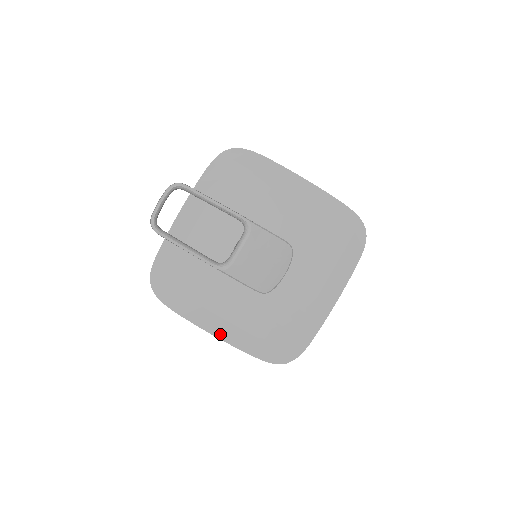
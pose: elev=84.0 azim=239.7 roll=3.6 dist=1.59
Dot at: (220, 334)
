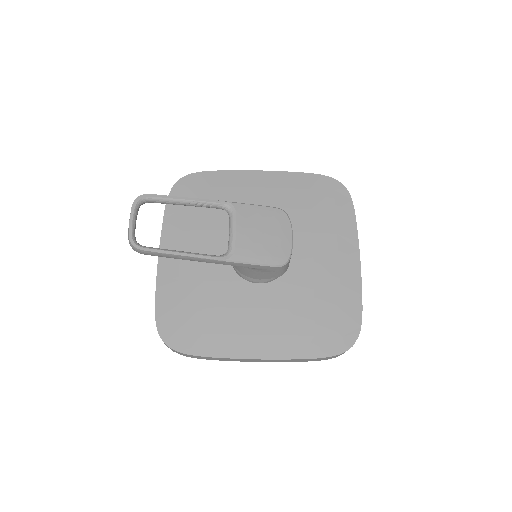
Dot at: (264, 354)
